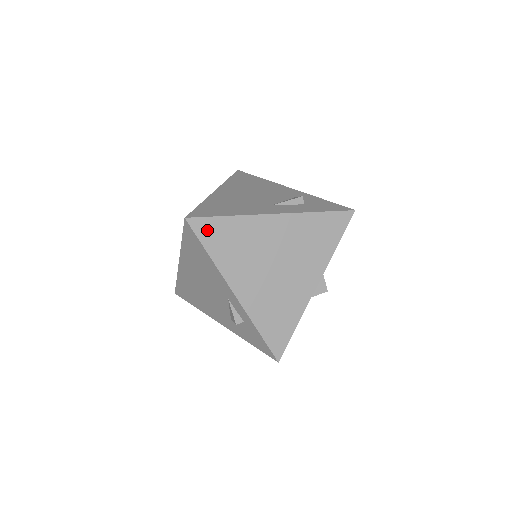
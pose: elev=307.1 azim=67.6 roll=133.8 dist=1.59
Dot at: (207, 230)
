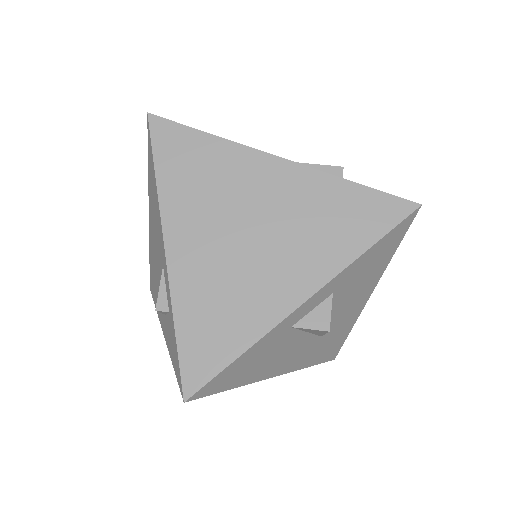
Dot at: (170, 140)
